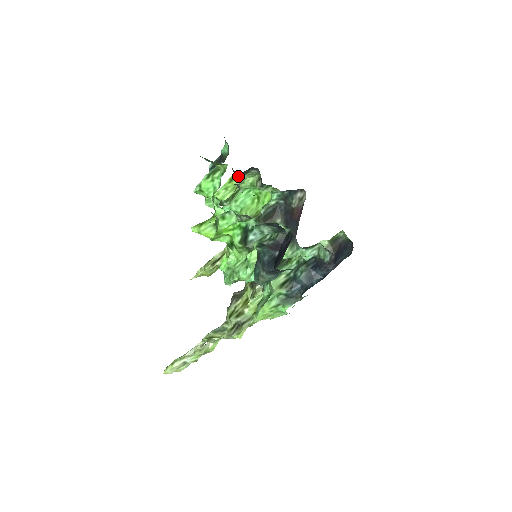
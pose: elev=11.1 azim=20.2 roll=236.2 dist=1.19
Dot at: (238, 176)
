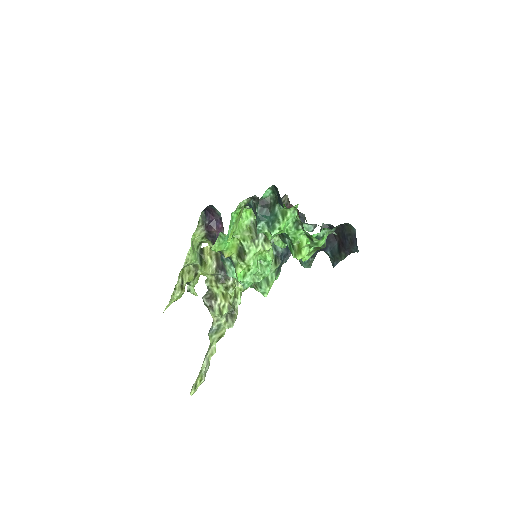
Dot at: (243, 208)
